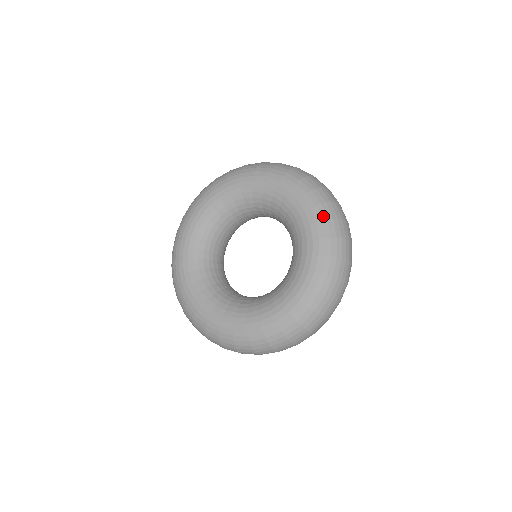
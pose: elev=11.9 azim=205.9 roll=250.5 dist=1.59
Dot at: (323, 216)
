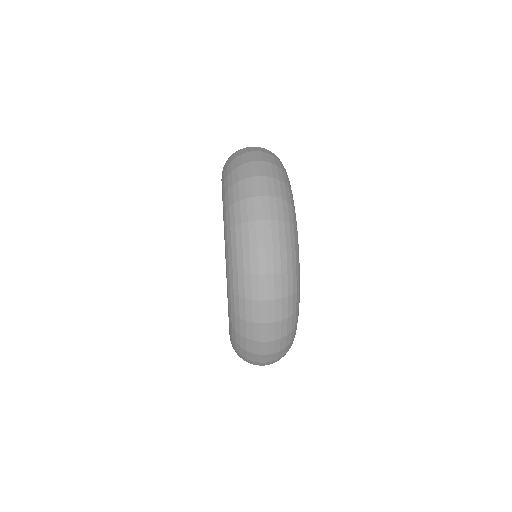
Dot at: (228, 223)
